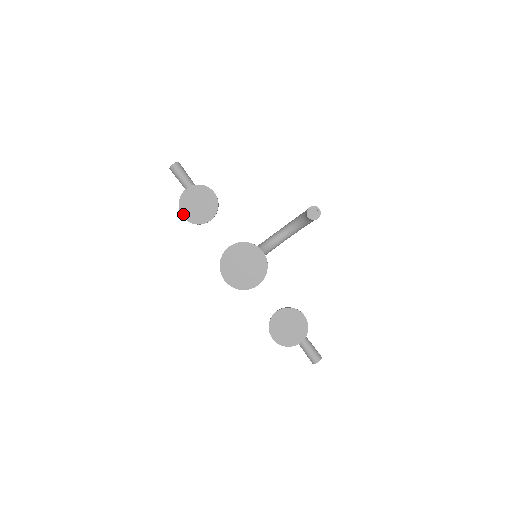
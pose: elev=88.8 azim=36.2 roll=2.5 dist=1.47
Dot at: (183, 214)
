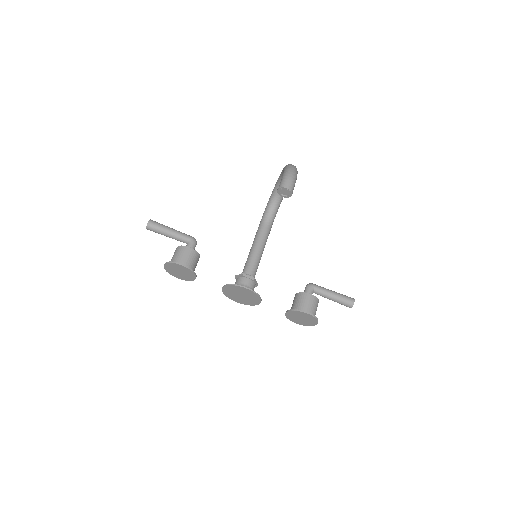
Dot at: occluded
